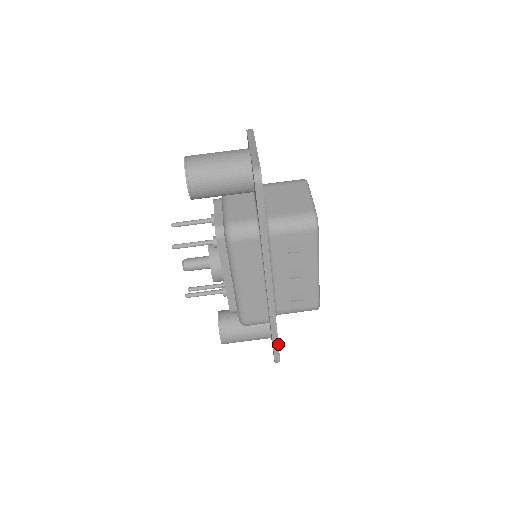
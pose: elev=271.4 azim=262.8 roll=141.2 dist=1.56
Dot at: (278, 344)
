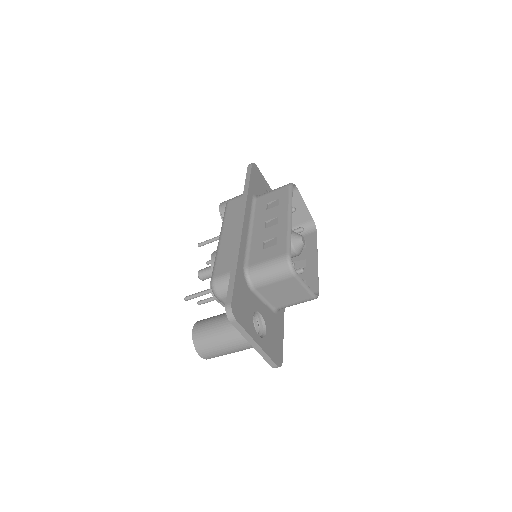
Dot at: occluded
